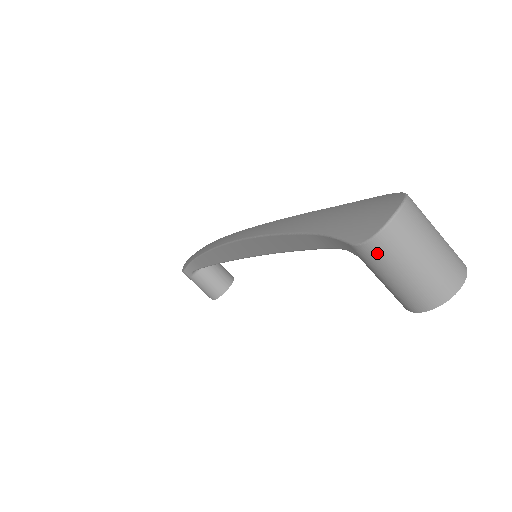
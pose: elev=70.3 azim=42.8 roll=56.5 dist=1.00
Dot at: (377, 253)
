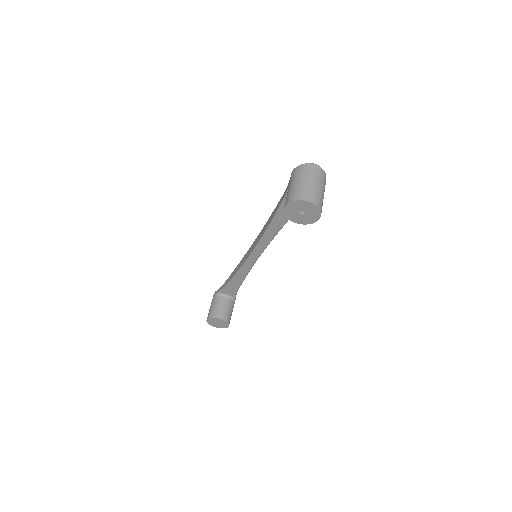
Dot at: (296, 172)
